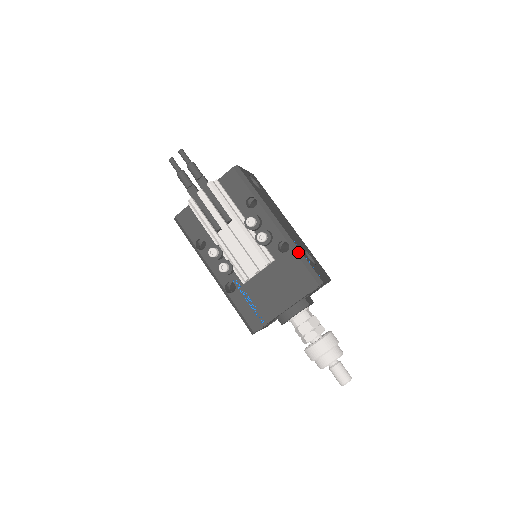
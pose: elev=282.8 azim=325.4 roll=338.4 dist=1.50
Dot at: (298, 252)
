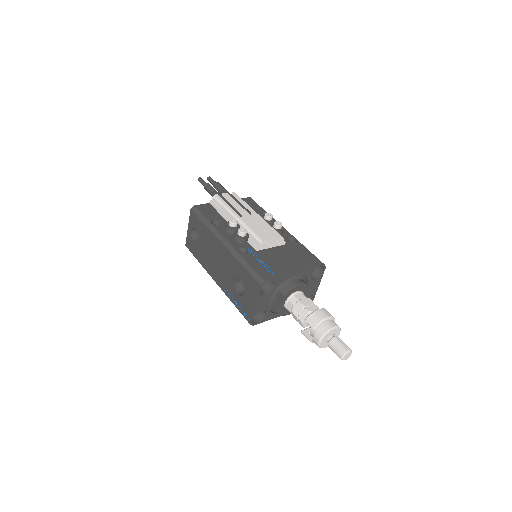
Dot at: (304, 246)
